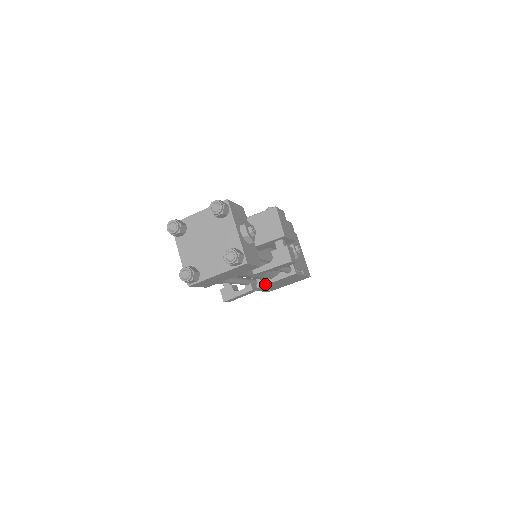
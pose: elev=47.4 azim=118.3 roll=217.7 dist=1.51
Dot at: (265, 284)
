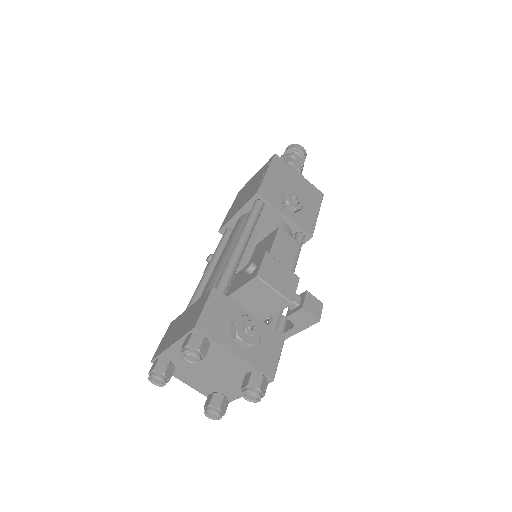
Dot at: occluded
